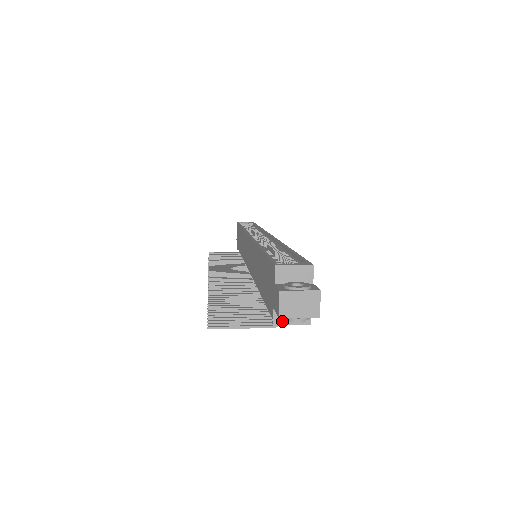
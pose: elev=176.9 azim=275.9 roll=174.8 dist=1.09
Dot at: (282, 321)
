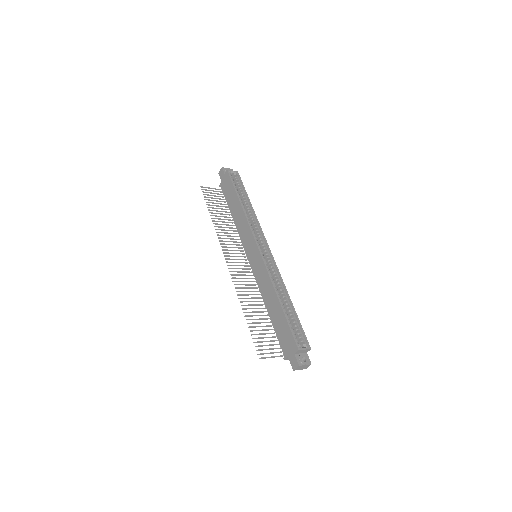
Dot at: (288, 359)
